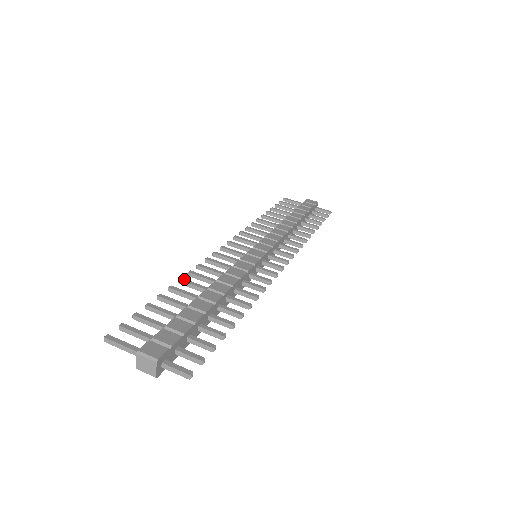
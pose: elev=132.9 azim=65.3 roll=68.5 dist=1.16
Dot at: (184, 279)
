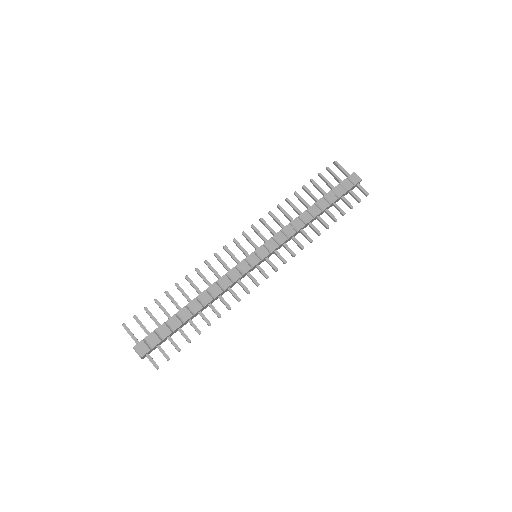
Dot at: (188, 278)
